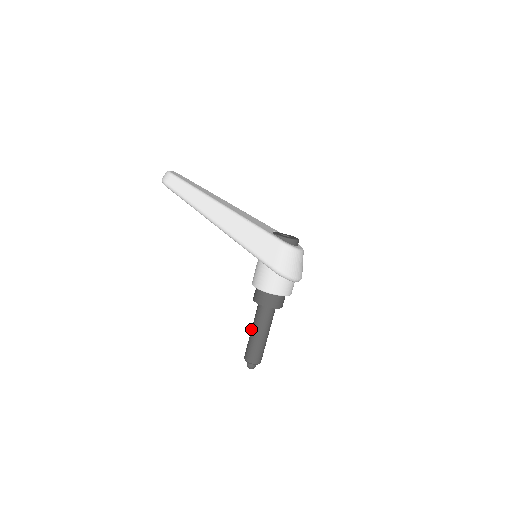
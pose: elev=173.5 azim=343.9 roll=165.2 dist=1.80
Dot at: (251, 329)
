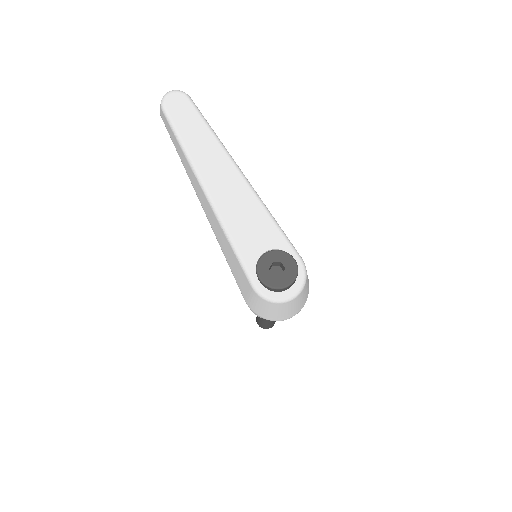
Dot at: occluded
